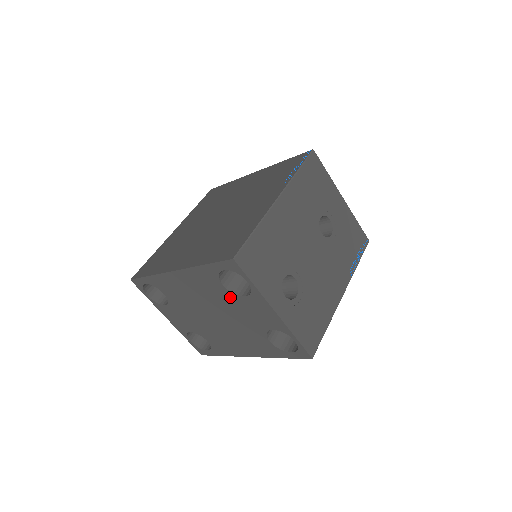
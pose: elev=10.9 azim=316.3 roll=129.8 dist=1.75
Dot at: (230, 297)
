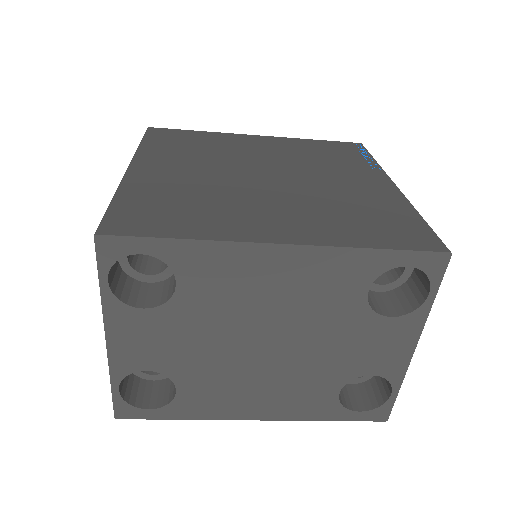
Dot at: (356, 314)
